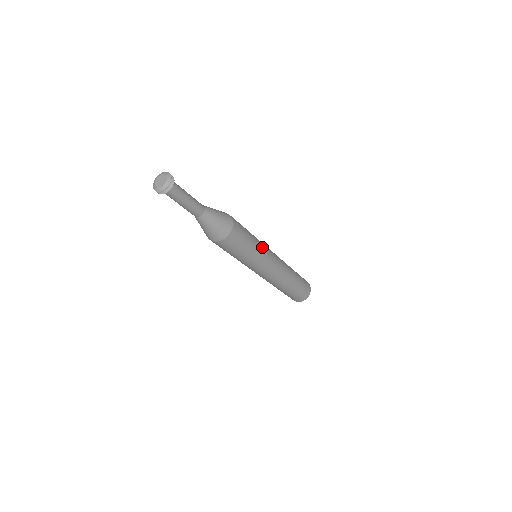
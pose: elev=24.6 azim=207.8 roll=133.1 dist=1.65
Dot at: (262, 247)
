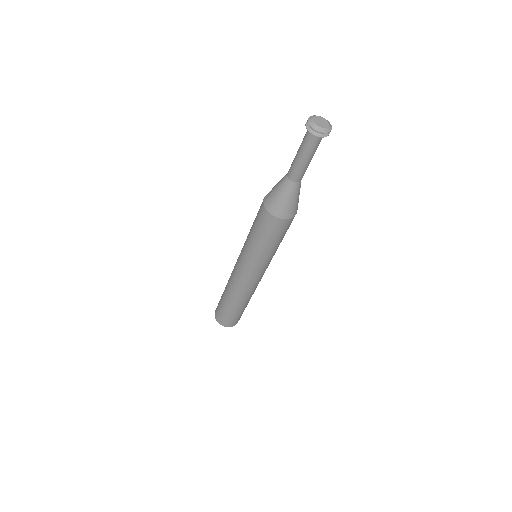
Dot at: (274, 254)
